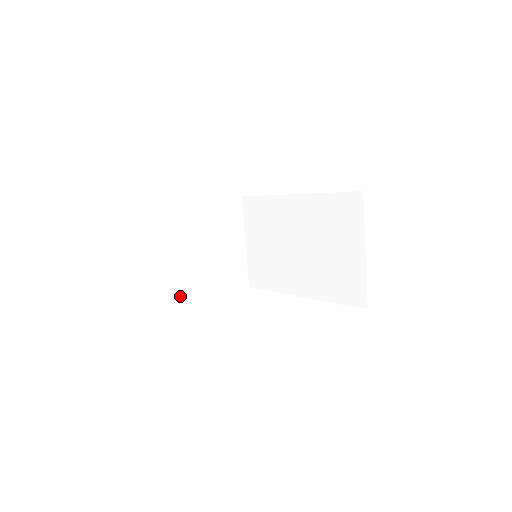
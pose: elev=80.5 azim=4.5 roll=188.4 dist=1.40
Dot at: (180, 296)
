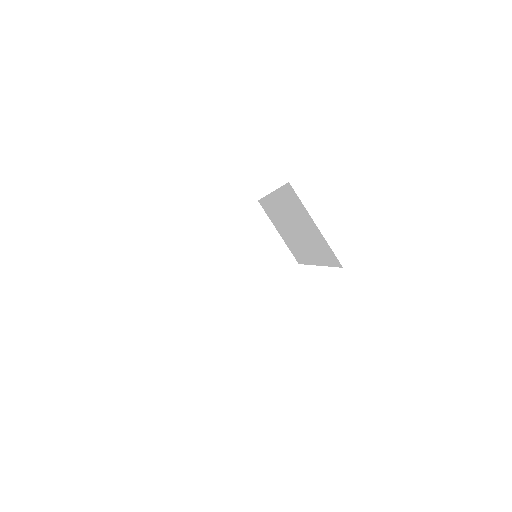
Dot at: (239, 296)
